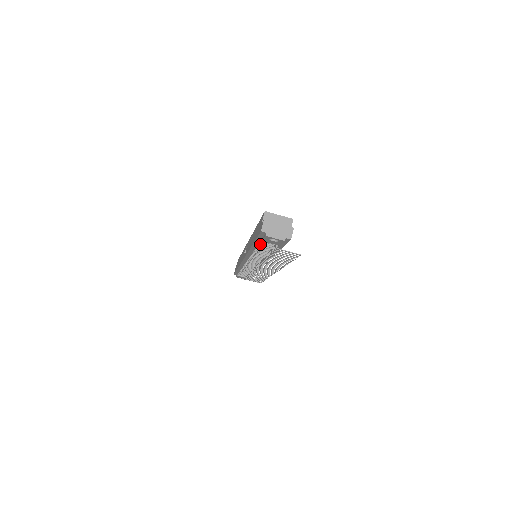
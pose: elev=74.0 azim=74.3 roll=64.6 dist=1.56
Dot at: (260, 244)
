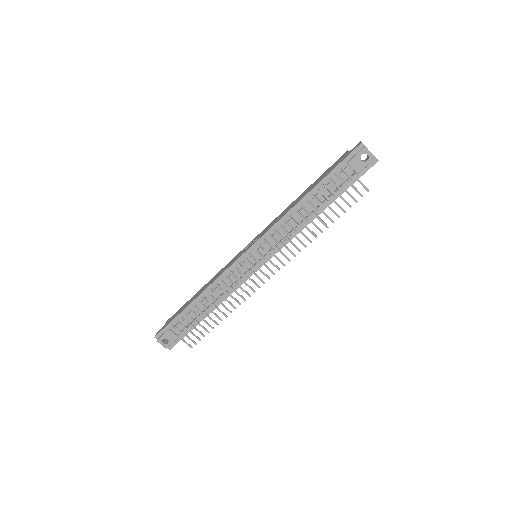
Dot at: (331, 179)
